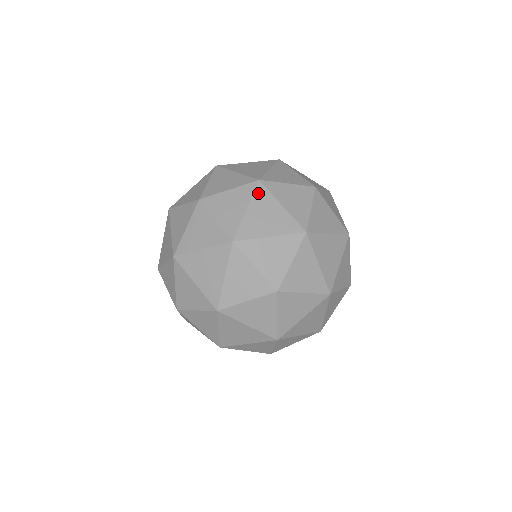
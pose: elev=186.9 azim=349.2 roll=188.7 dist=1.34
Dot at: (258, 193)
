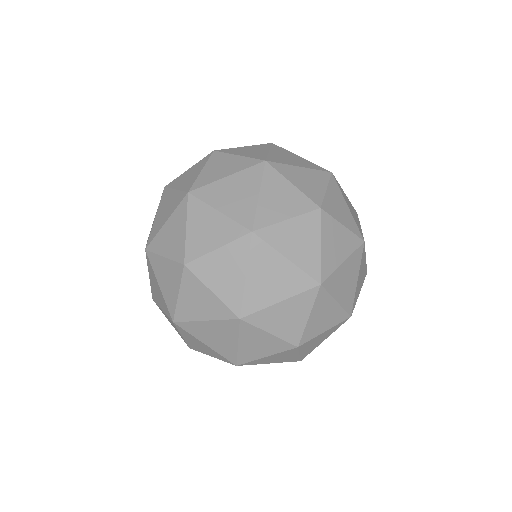
Dot at: (354, 209)
